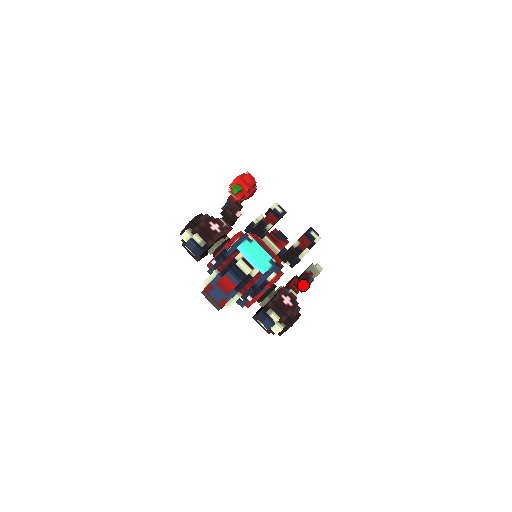
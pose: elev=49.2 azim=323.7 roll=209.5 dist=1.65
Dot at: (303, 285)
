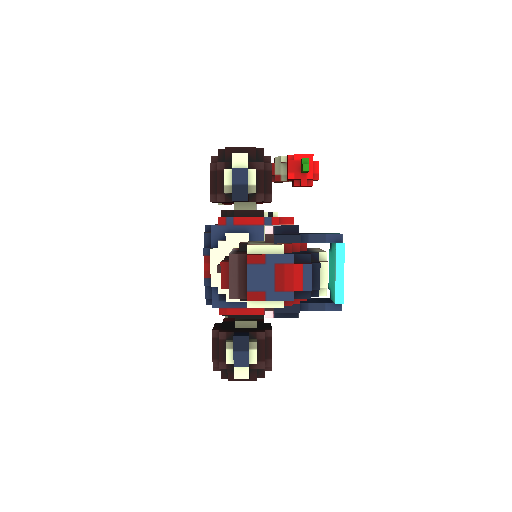
Dot at: occluded
